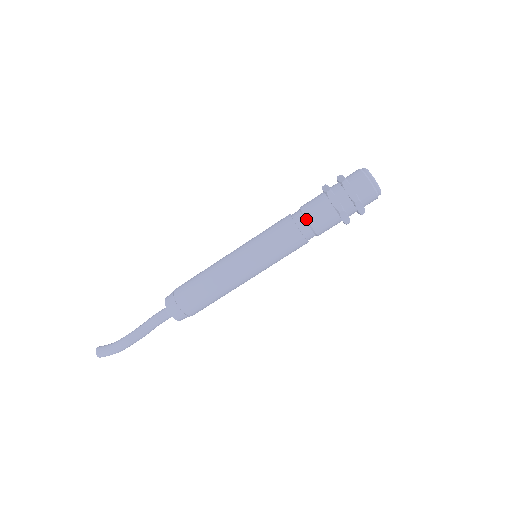
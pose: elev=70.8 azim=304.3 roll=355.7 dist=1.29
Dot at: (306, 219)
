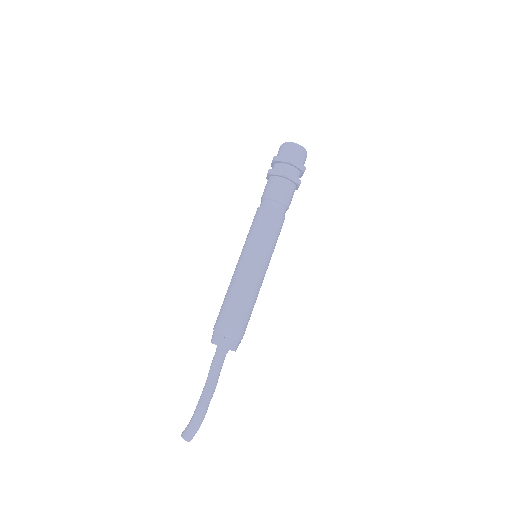
Dot at: (268, 198)
